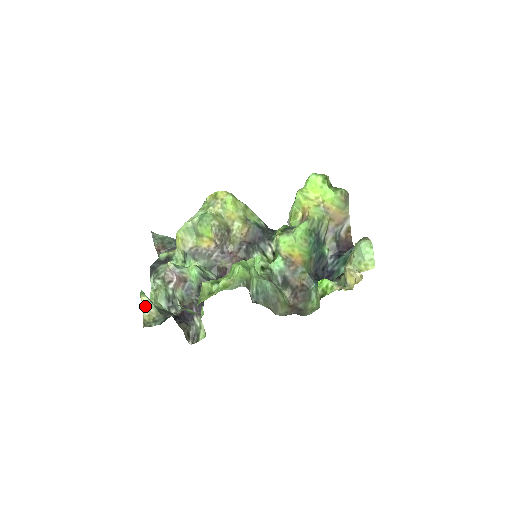
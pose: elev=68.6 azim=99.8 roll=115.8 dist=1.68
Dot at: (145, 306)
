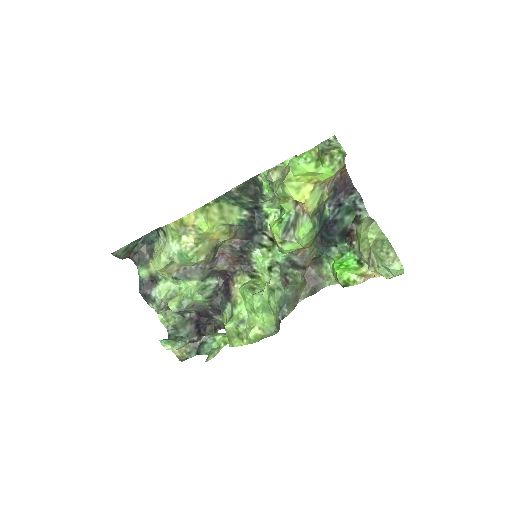
Dot at: (172, 350)
